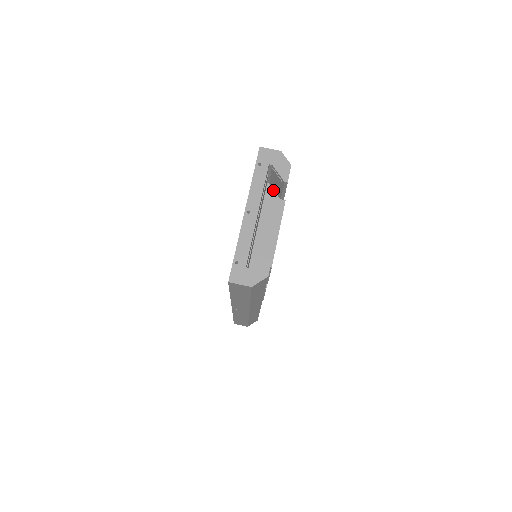
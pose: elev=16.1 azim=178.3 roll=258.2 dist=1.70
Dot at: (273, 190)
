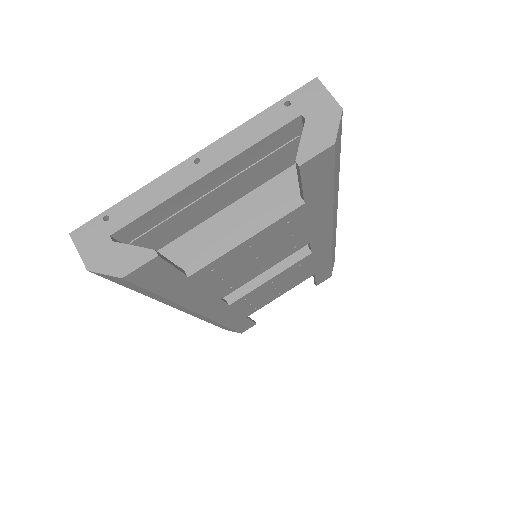
Dot at: occluded
